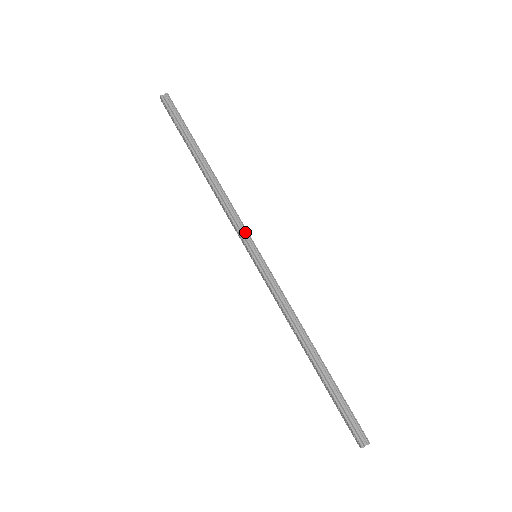
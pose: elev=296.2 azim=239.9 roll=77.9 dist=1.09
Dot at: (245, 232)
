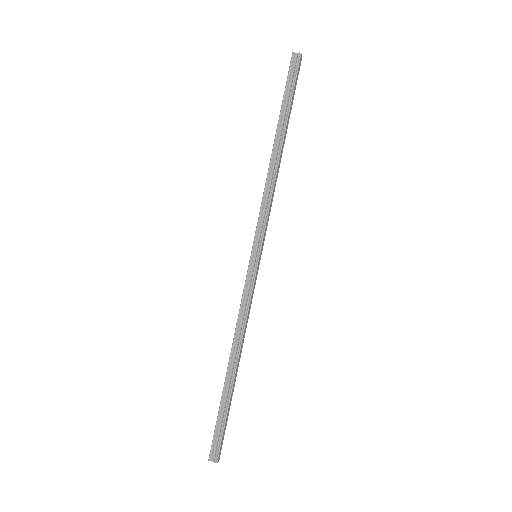
Dot at: (262, 230)
